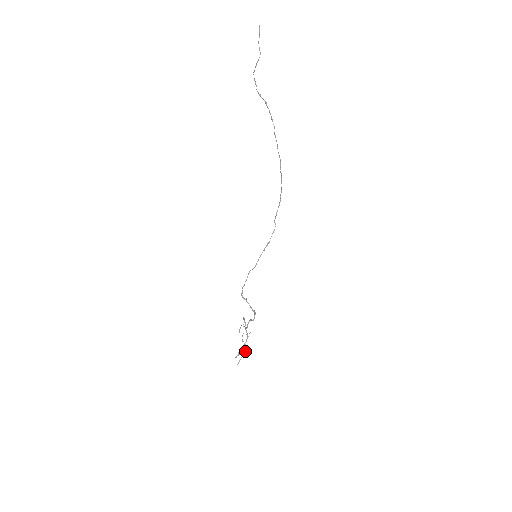
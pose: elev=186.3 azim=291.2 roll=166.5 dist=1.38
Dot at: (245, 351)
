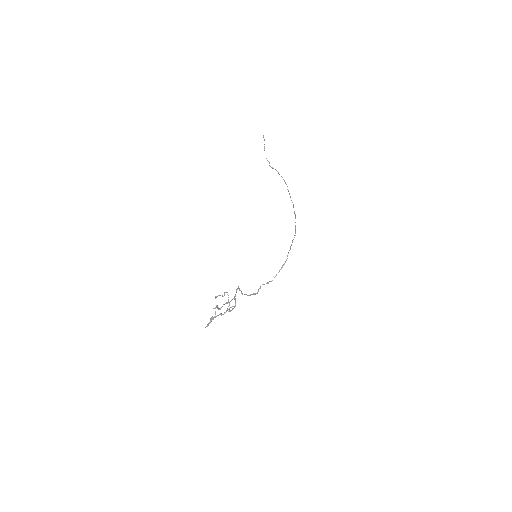
Dot at: (215, 312)
